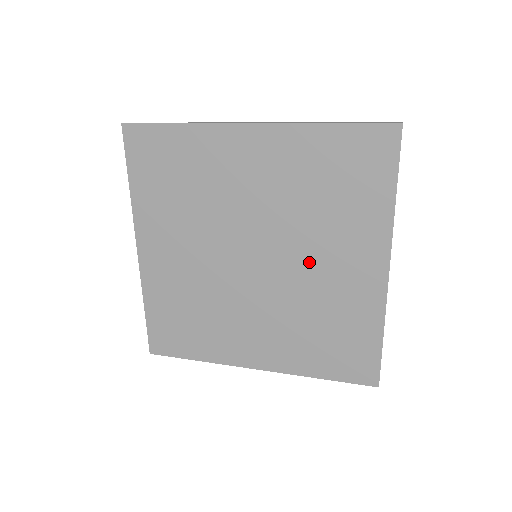
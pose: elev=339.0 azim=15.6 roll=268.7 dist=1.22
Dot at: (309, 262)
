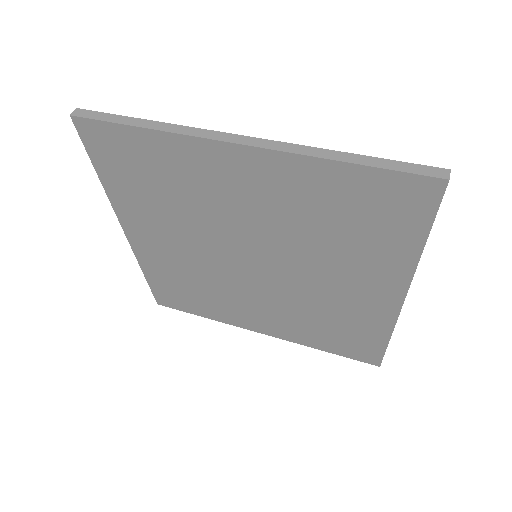
Dot at: (314, 277)
